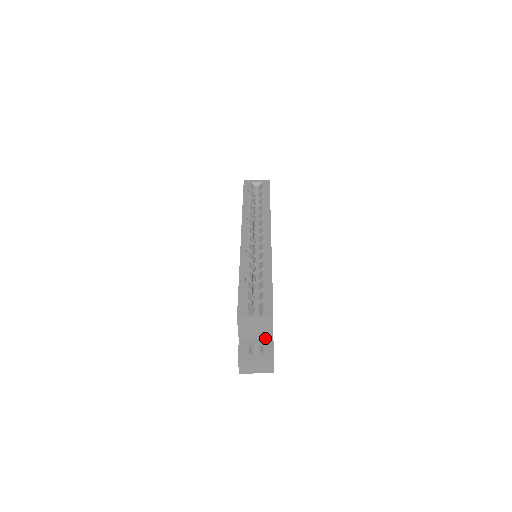
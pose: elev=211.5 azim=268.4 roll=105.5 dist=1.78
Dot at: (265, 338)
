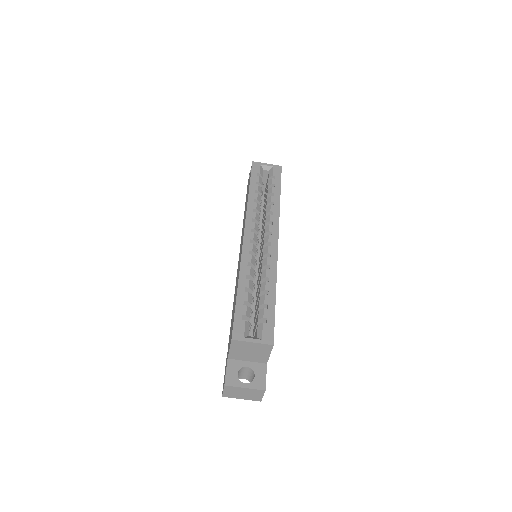
Dot at: (258, 362)
